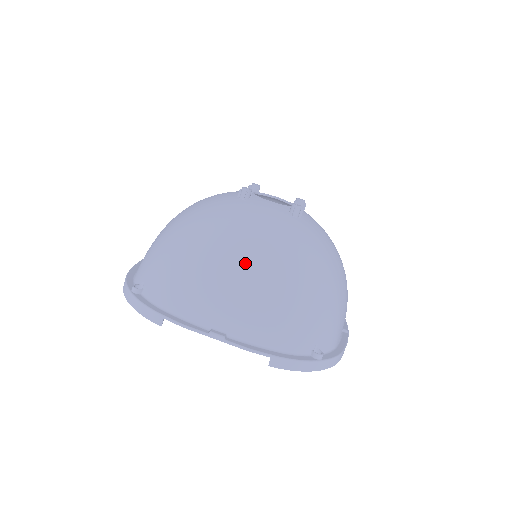
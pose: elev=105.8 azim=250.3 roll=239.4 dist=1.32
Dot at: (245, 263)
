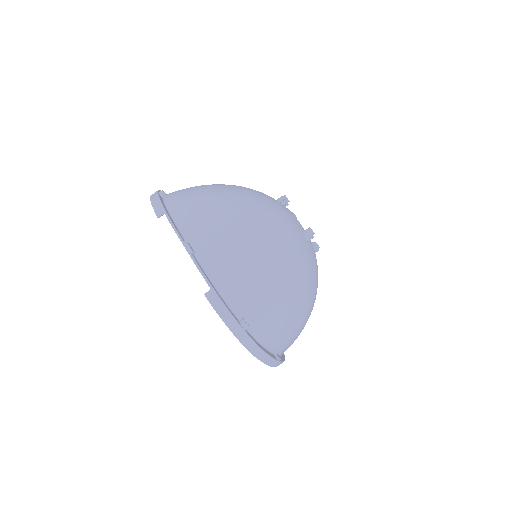
Dot at: (247, 221)
